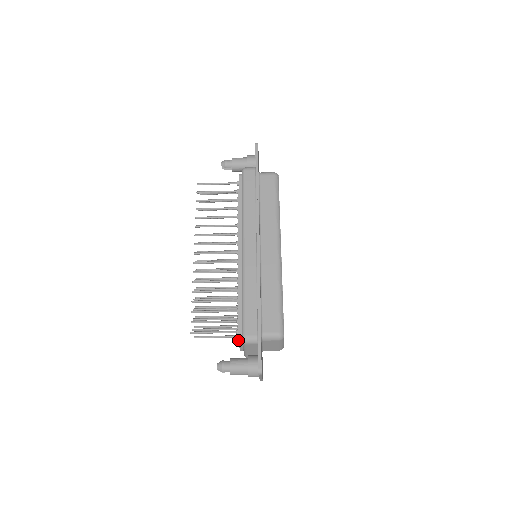
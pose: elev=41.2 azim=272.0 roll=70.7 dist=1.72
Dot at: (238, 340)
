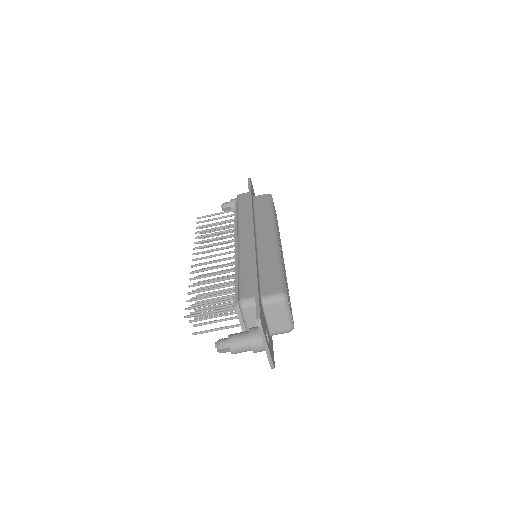
Dot at: (236, 310)
